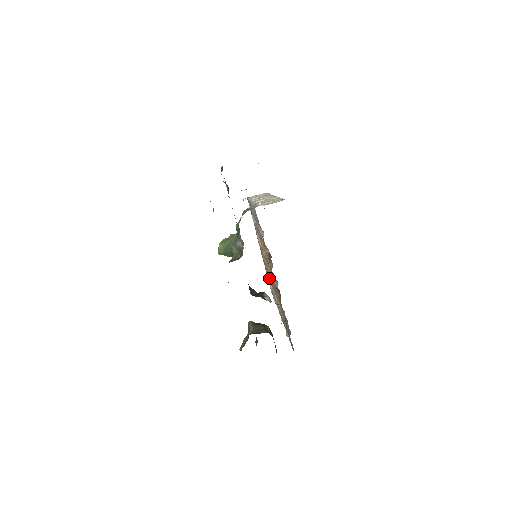
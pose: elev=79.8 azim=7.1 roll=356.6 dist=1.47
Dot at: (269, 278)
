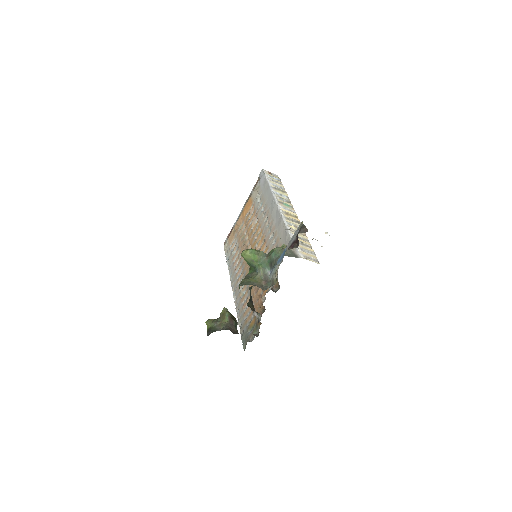
Dot at: (237, 246)
